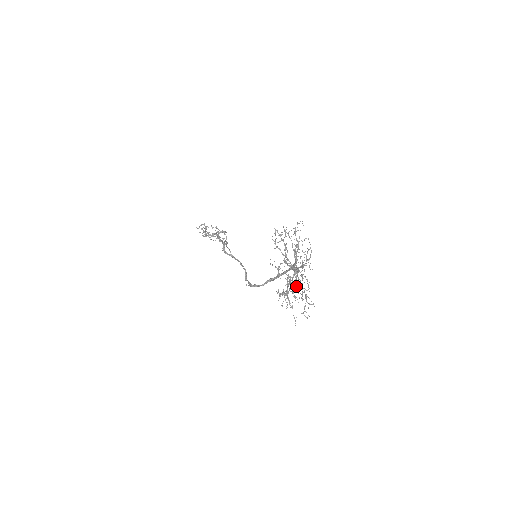
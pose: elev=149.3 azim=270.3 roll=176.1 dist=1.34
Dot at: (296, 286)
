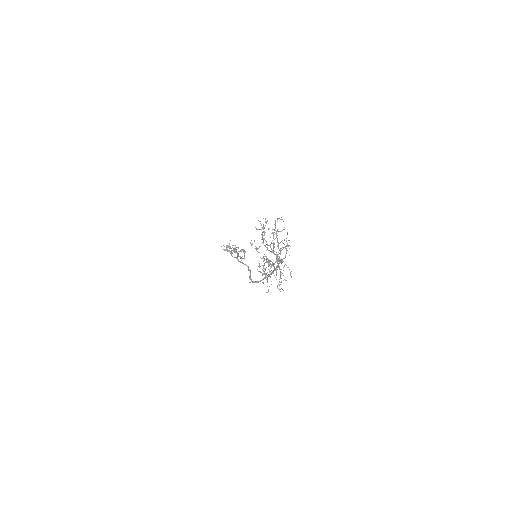
Dot at: (273, 265)
